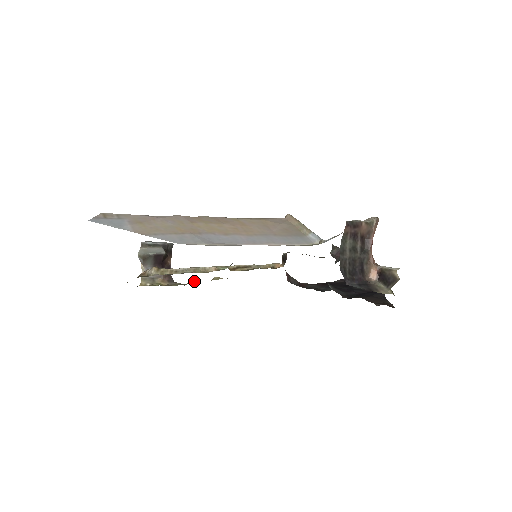
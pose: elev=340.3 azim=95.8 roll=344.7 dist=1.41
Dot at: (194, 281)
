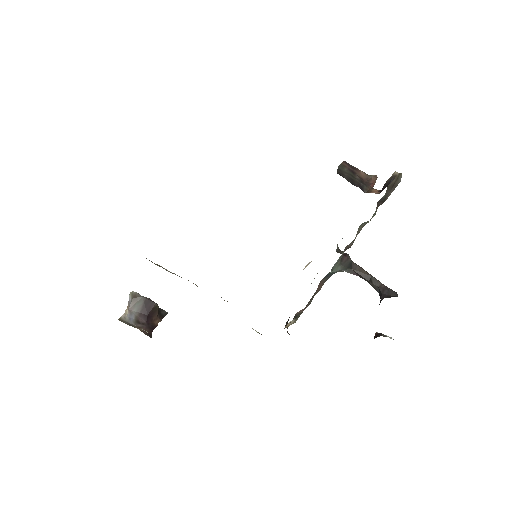
Dot at: occluded
